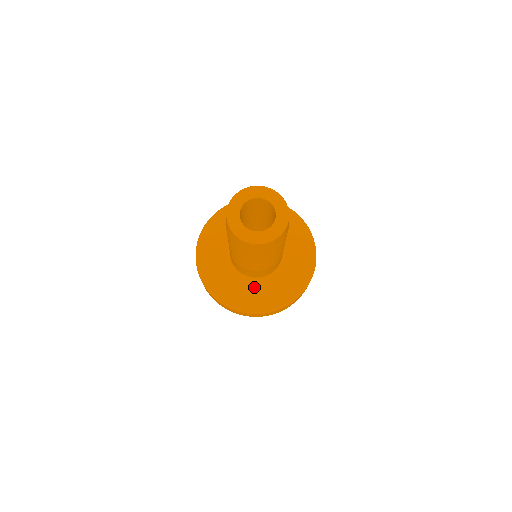
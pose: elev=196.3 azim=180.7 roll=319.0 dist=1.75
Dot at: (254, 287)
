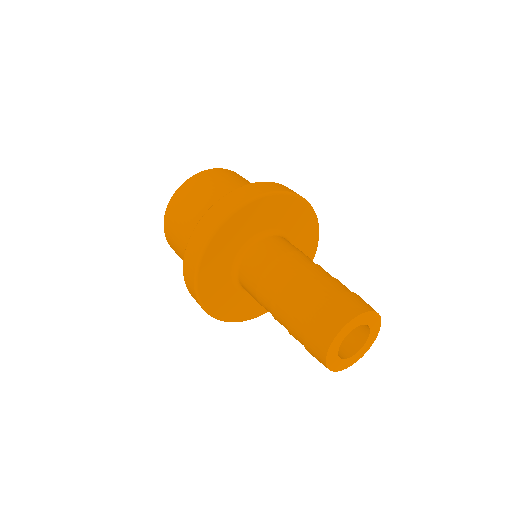
Dot at: occluded
